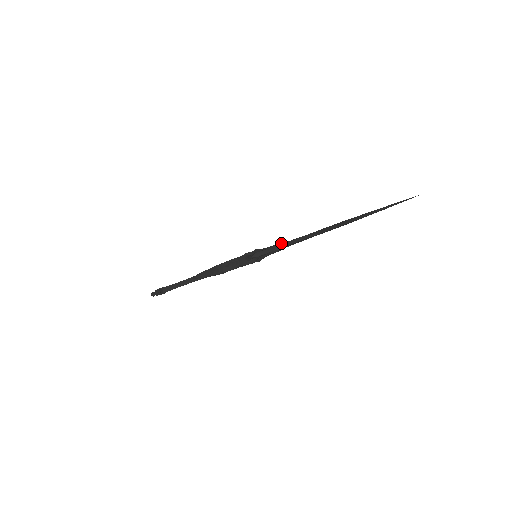
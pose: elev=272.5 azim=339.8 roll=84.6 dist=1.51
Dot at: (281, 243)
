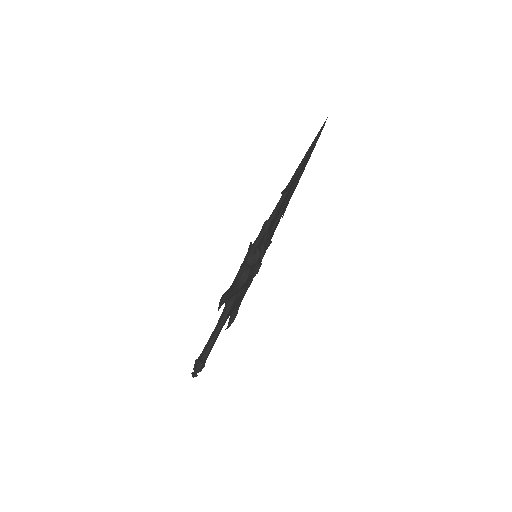
Dot at: occluded
